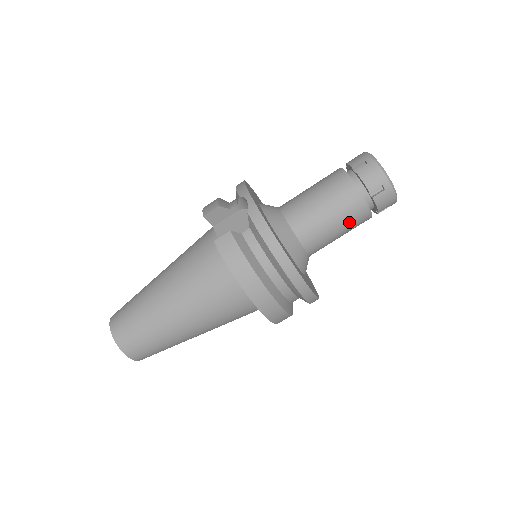
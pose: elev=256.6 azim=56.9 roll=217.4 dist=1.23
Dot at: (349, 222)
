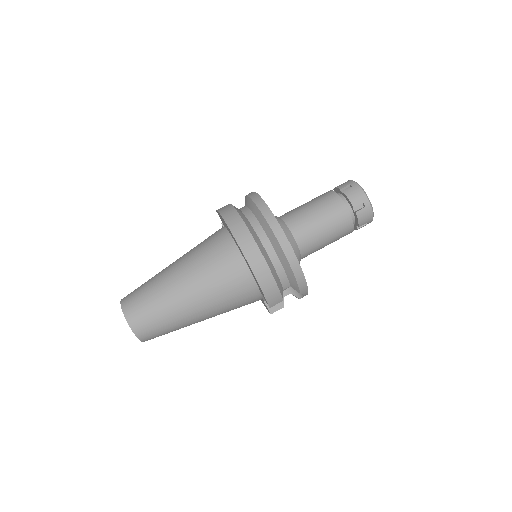
Dot at: (325, 209)
